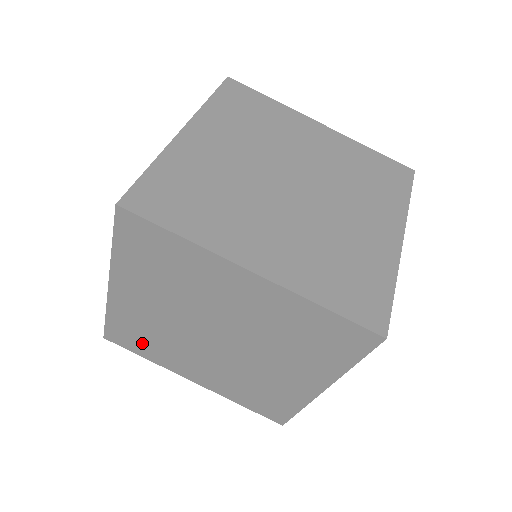
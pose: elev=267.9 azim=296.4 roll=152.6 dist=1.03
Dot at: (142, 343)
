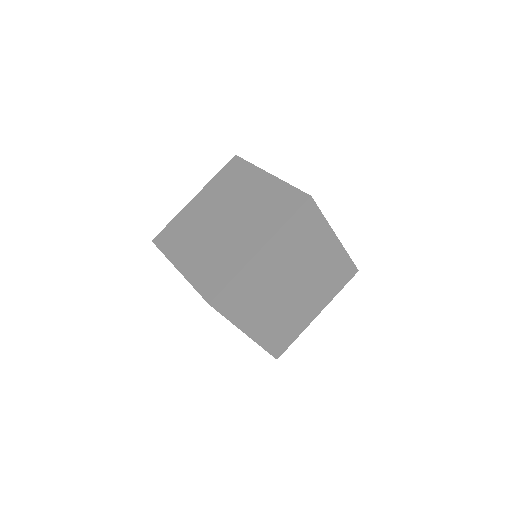
Dot at: occluded
